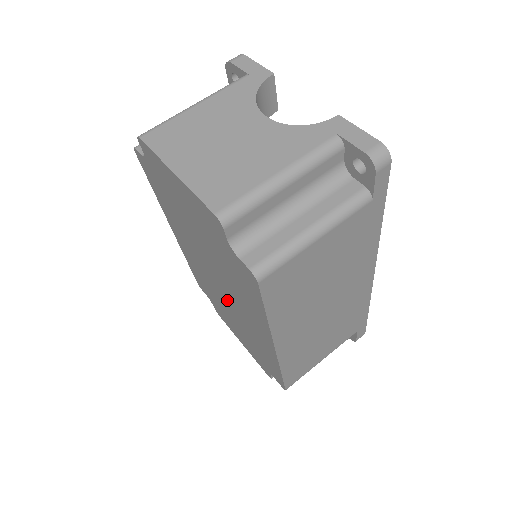
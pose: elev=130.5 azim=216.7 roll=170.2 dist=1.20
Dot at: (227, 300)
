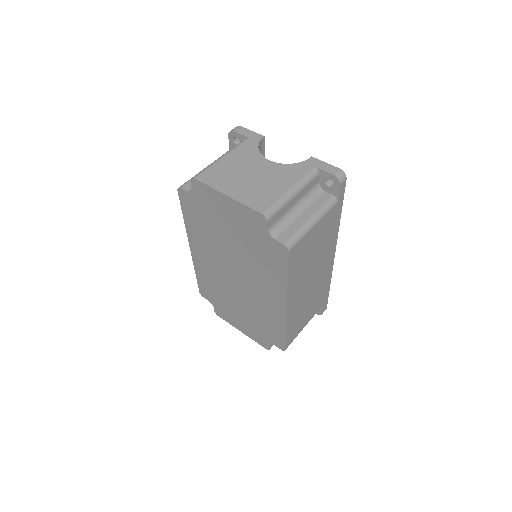
Dot at: (241, 289)
